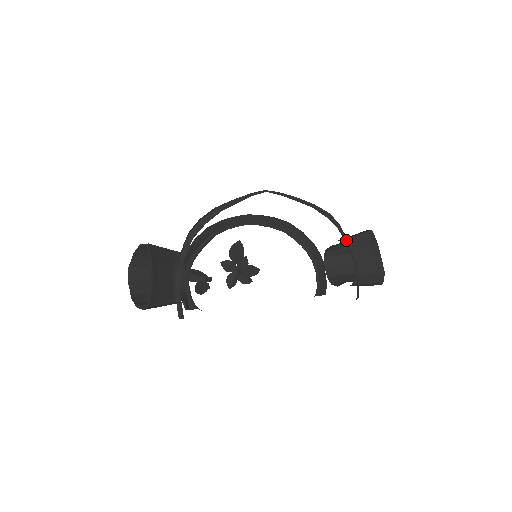
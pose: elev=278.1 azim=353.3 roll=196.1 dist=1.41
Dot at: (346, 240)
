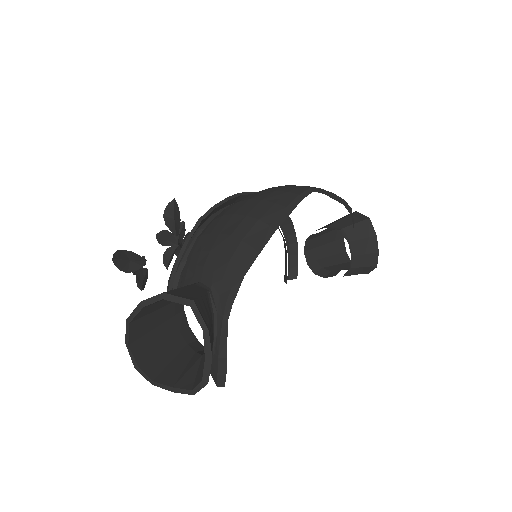
Dot at: occluded
